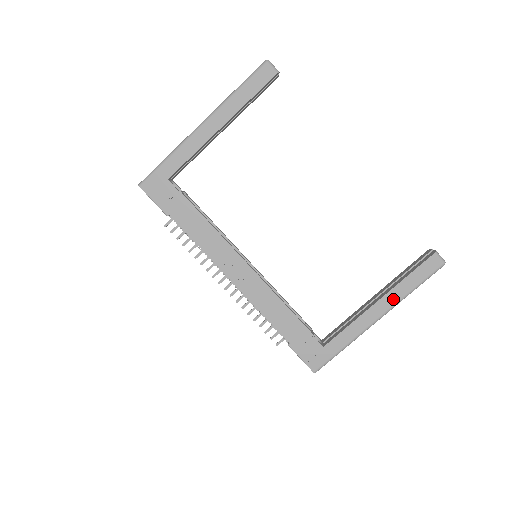
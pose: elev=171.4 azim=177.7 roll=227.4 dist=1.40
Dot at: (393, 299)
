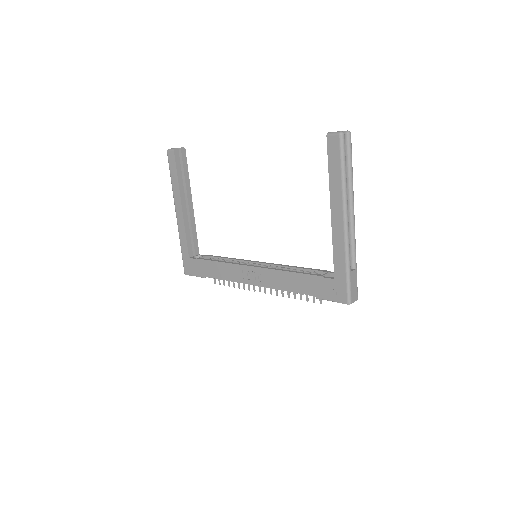
Dot at: (338, 198)
